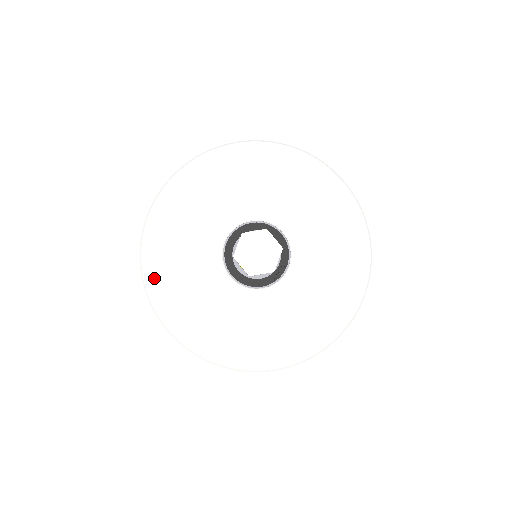
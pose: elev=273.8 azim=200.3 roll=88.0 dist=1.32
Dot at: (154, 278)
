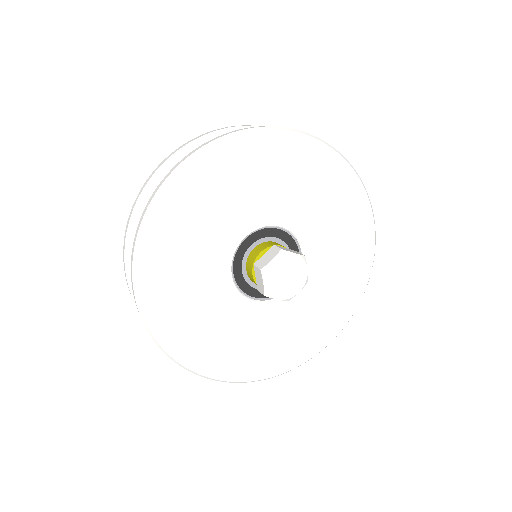
Dot at: (186, 353)
